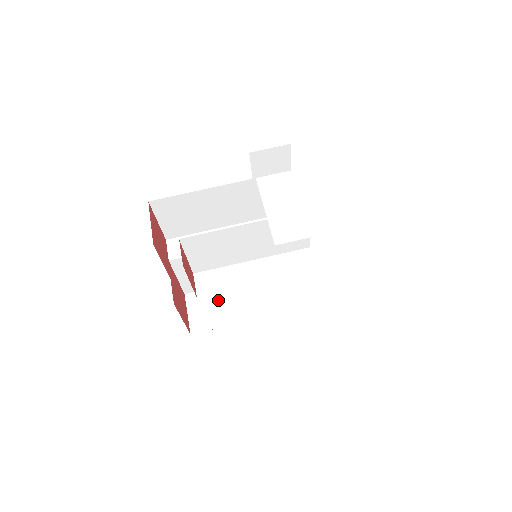
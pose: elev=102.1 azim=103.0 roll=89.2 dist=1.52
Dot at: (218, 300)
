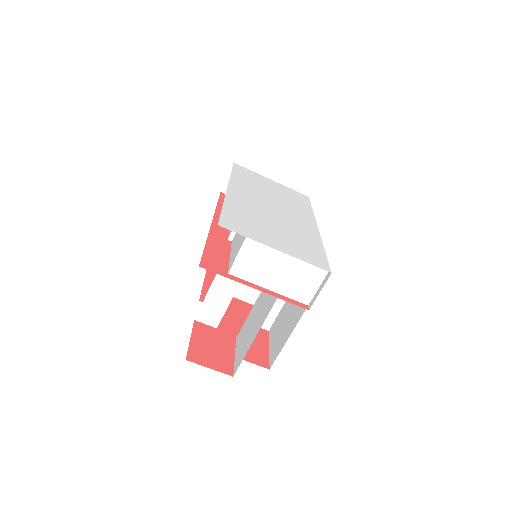
Dot at: occluded
